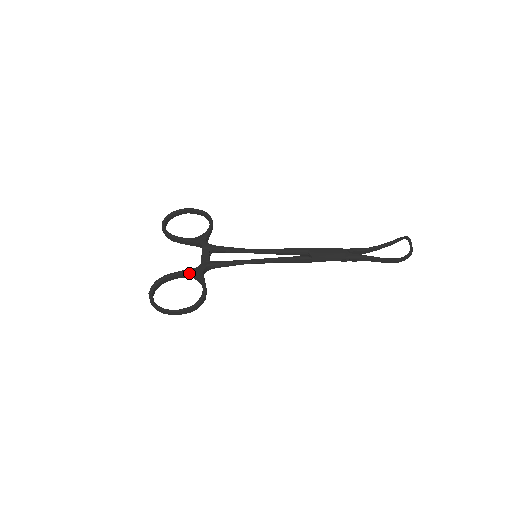
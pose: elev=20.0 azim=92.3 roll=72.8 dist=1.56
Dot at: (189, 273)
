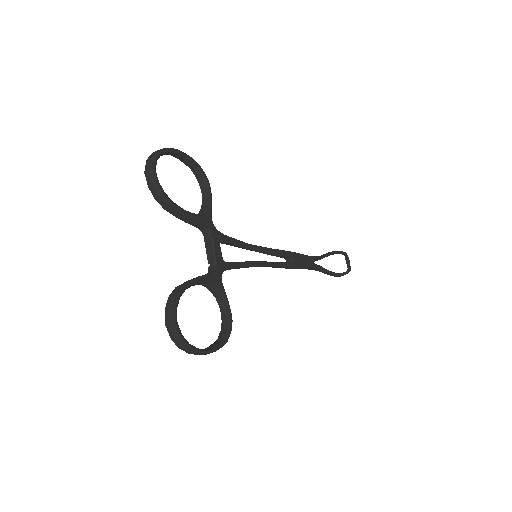
Dot at: (209, 282)
